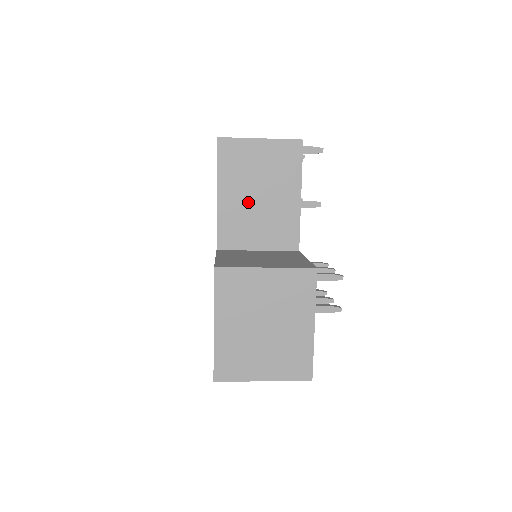
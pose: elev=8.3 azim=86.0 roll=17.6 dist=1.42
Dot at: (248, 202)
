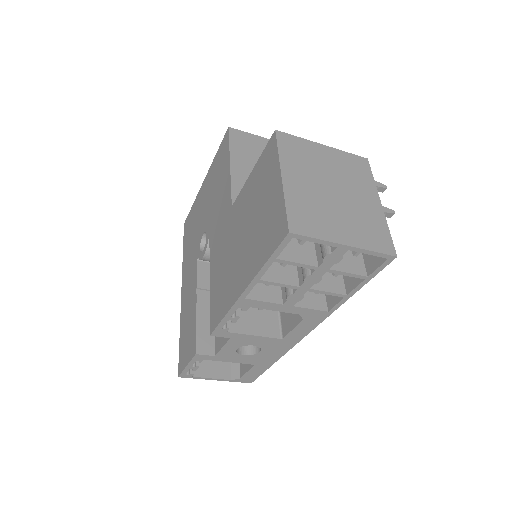
Dot at: occluded
